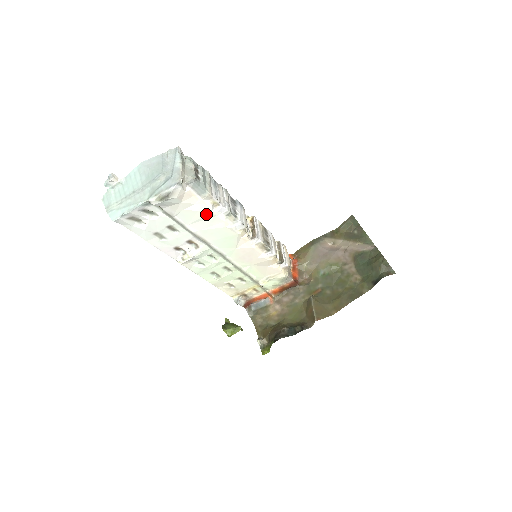
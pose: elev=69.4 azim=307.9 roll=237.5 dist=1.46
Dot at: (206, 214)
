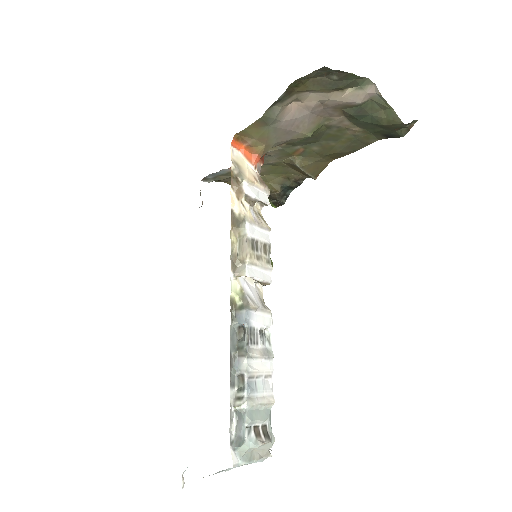
Dot at: occluded
